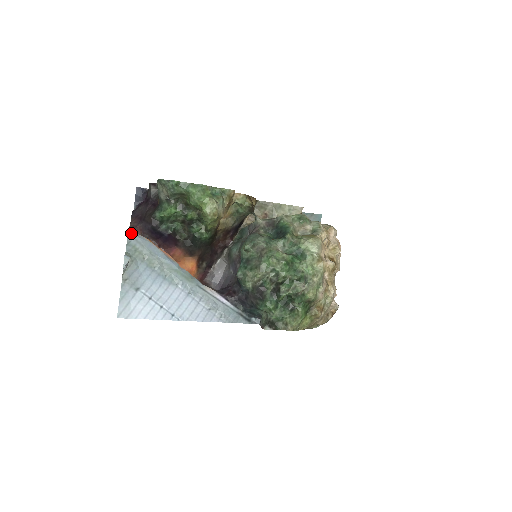
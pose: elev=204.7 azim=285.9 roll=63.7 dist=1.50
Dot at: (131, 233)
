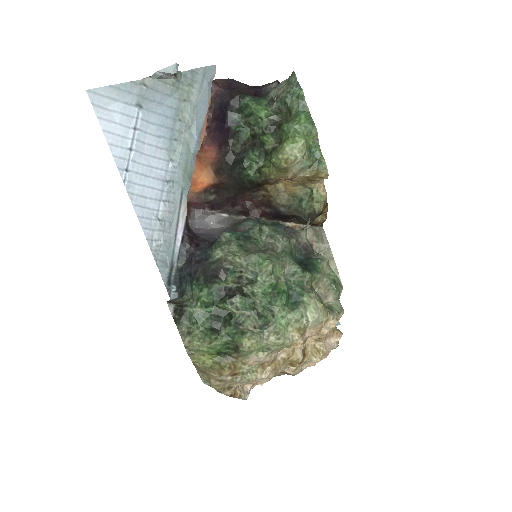
Dot at: (209, 71)
